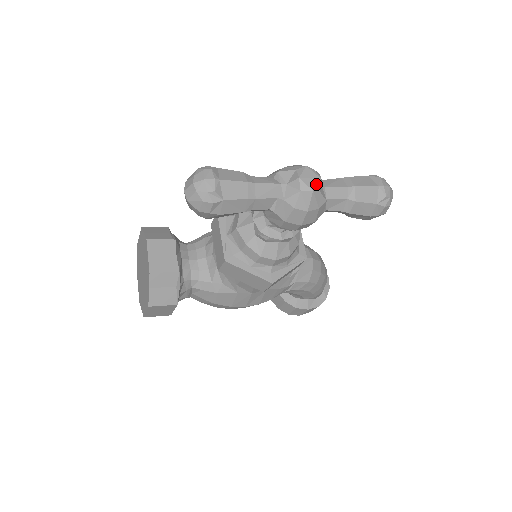
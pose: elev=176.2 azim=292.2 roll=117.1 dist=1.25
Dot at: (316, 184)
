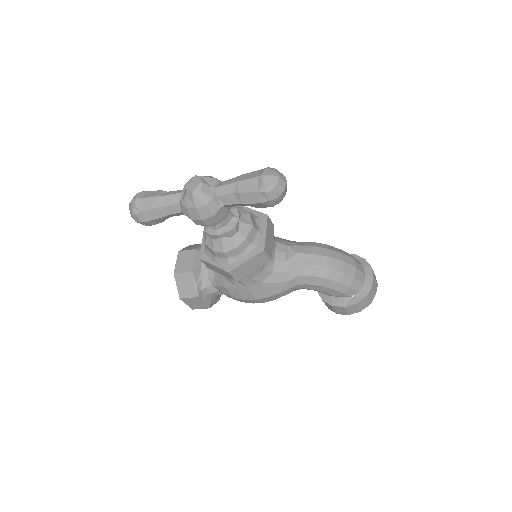
Dot at: (196, 187)
